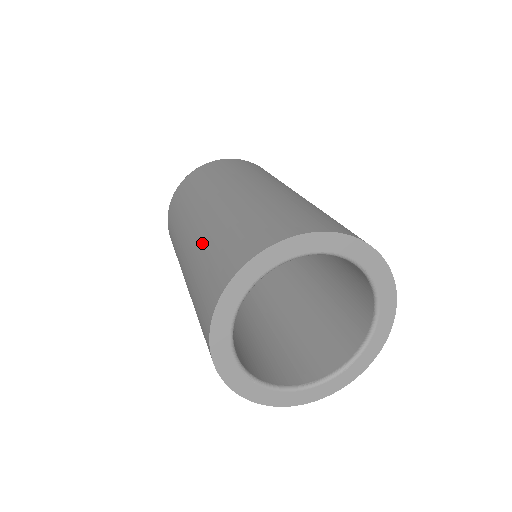
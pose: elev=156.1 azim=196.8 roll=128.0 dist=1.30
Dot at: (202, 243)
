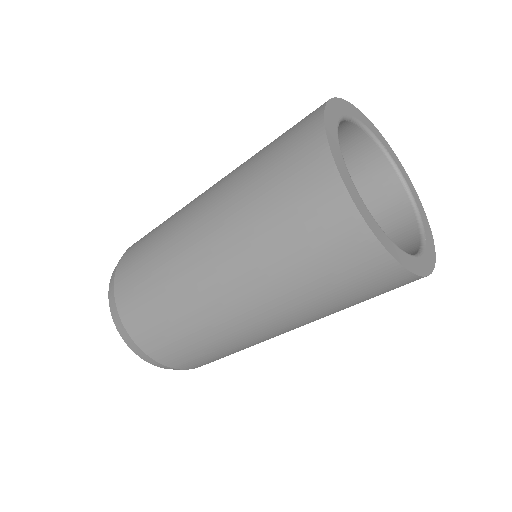
Dot at: (236, 186)
